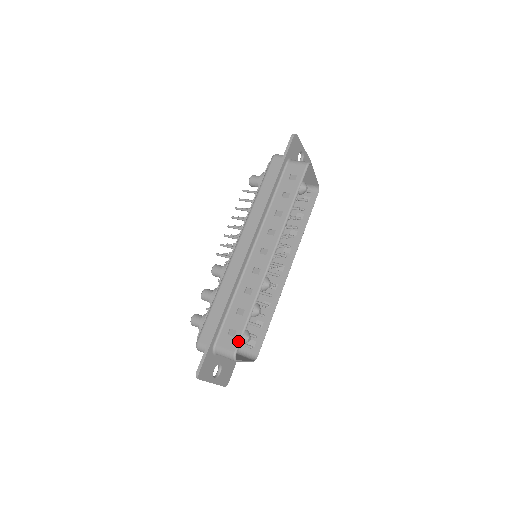
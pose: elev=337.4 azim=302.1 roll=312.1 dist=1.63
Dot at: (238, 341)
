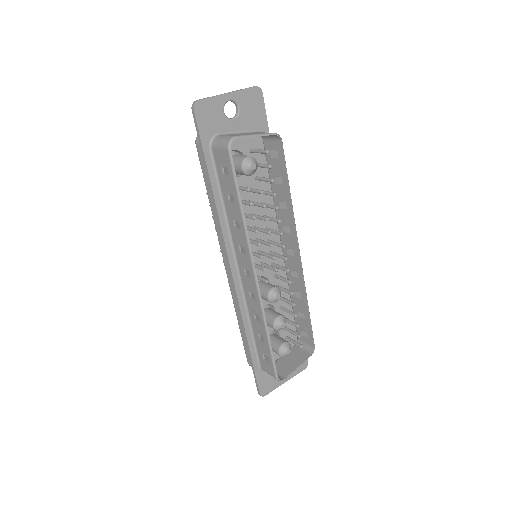
Dot at: (273, 368)
